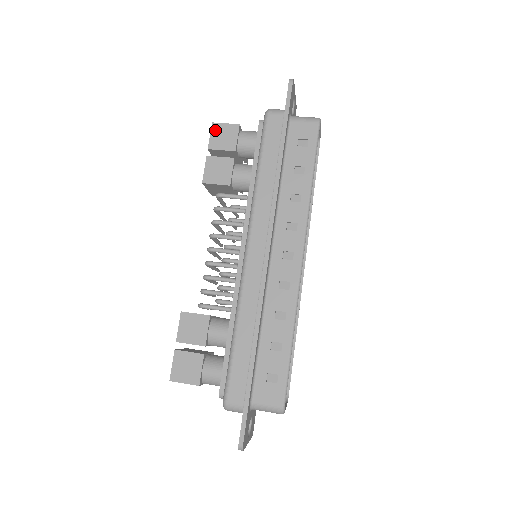
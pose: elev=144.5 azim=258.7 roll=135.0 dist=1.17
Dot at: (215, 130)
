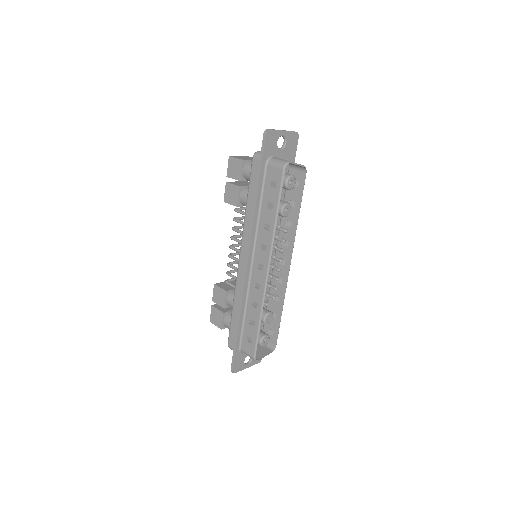
Dot at: (230, 162)
